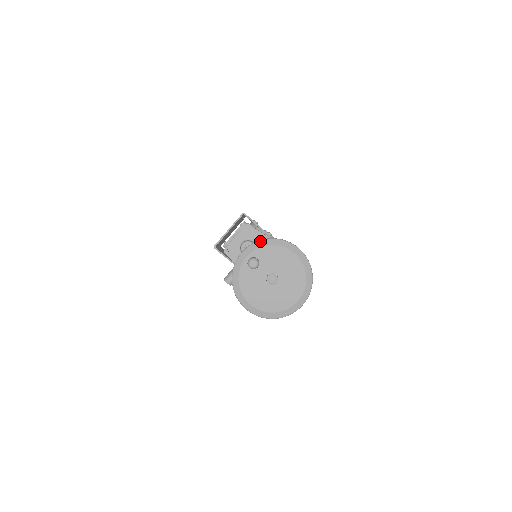
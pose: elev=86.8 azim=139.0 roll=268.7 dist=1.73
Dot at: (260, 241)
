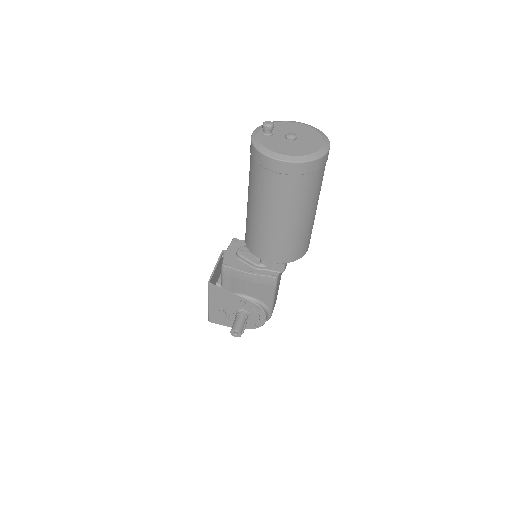
Dot at: occluded
